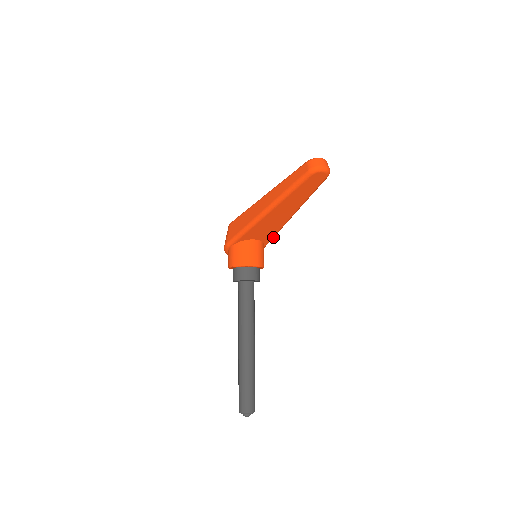
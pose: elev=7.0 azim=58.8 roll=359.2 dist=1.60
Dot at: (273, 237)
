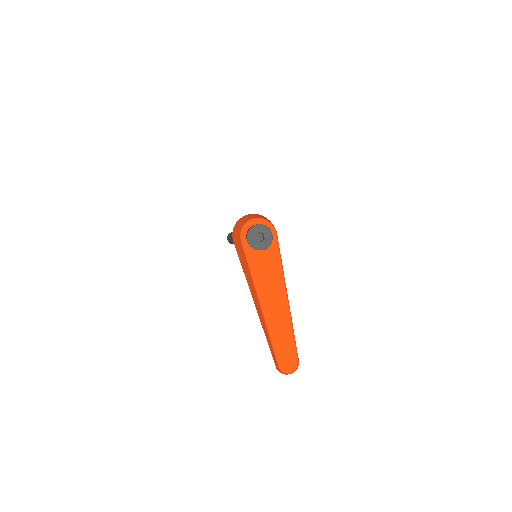
Dot at: occluded
